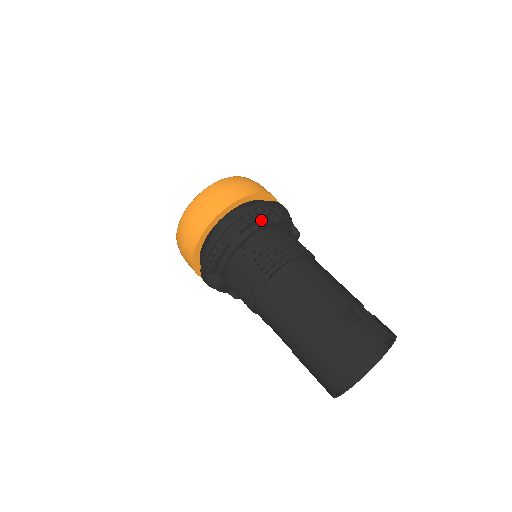
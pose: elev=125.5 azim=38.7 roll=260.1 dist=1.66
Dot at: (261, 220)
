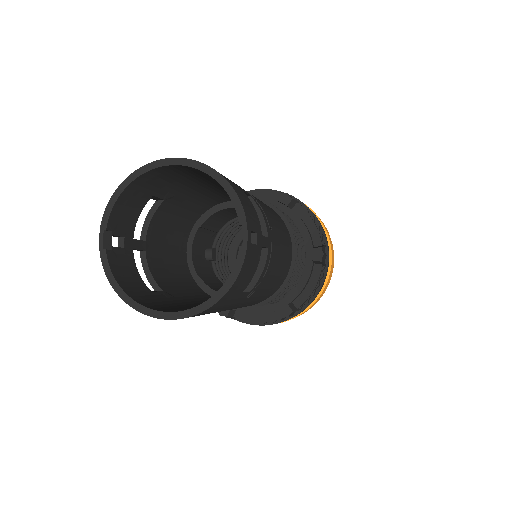
Dot at: (312, 234)
